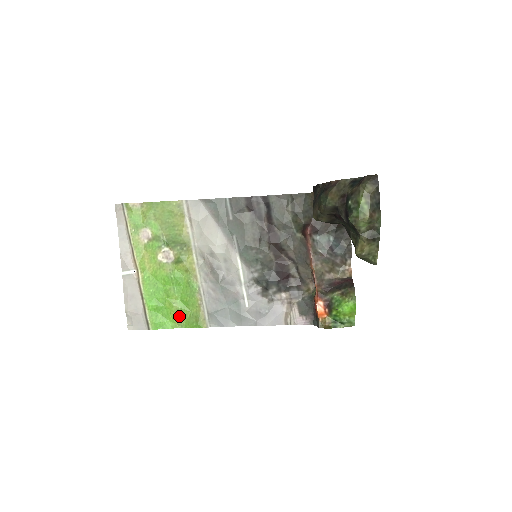
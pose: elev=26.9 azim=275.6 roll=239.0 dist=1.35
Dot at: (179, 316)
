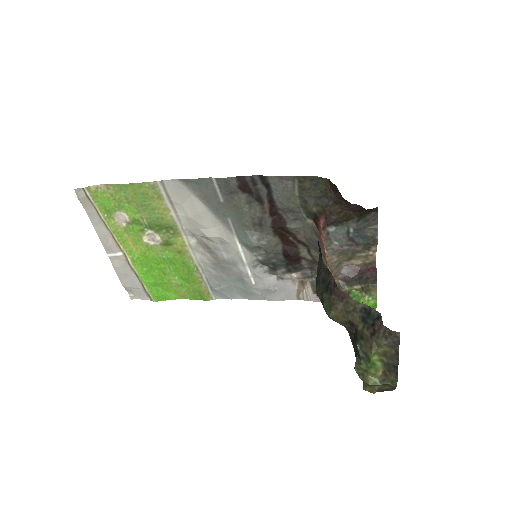
Dot at: (181, 290)
